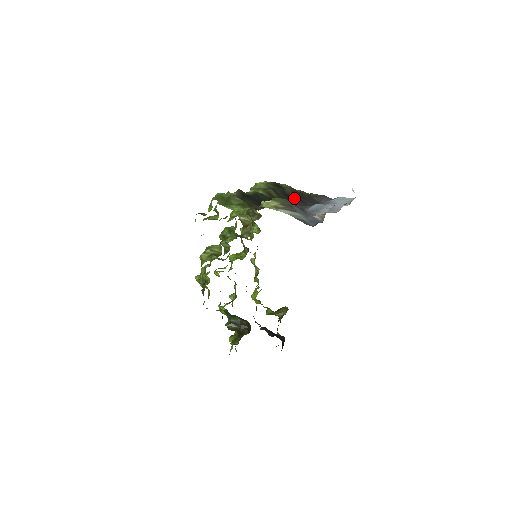
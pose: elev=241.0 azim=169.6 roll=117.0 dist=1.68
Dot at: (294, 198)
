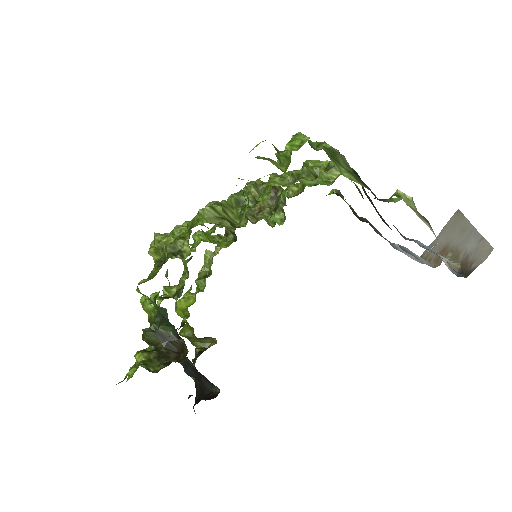
Dot at: occluded
